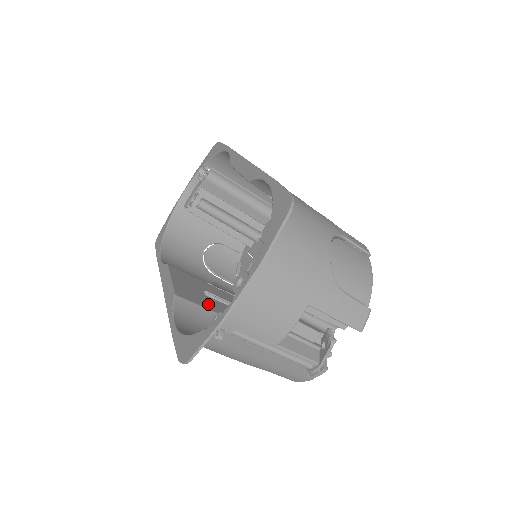
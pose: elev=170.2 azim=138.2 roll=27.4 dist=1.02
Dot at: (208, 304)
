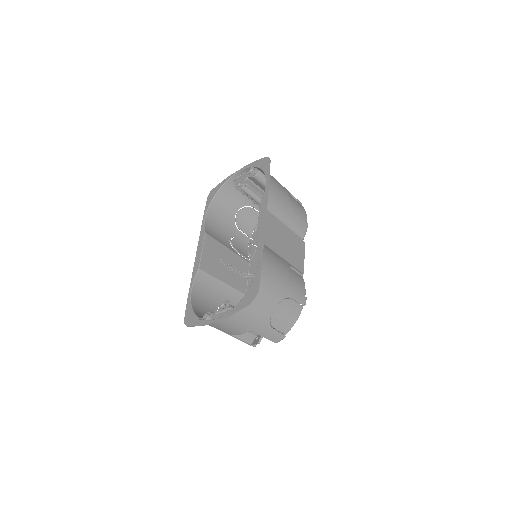
Dot at: (218, 273)
